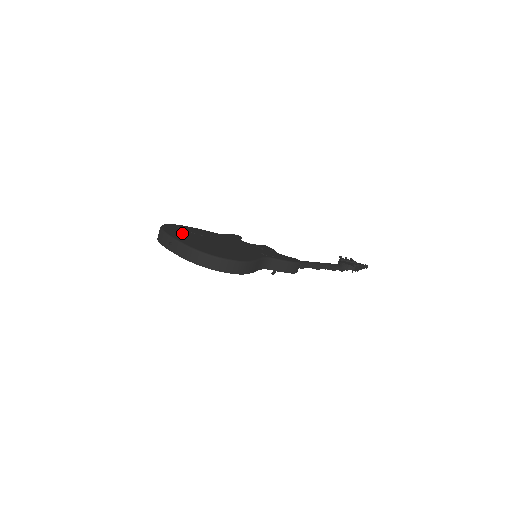
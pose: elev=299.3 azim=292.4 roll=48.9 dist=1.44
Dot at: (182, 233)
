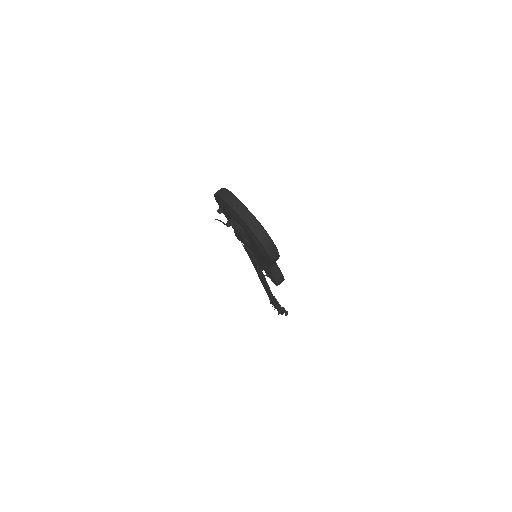
Dot at: occluded
